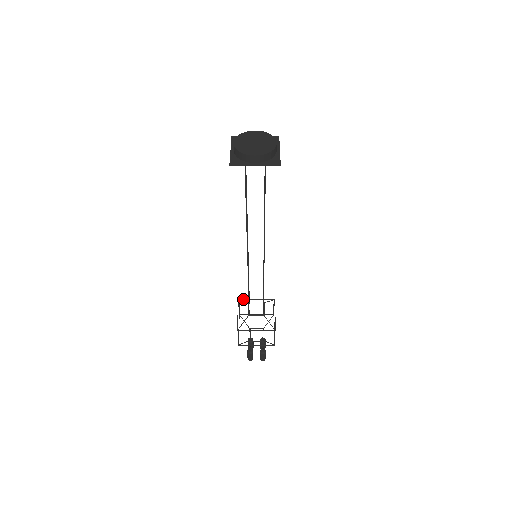
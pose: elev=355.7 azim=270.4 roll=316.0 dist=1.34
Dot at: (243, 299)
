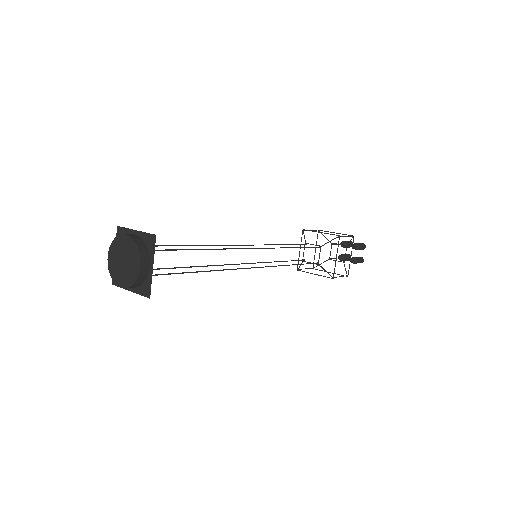
Dot at: (307, 230)
